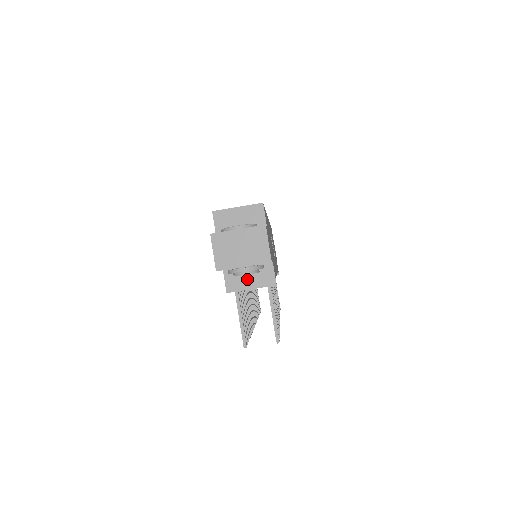
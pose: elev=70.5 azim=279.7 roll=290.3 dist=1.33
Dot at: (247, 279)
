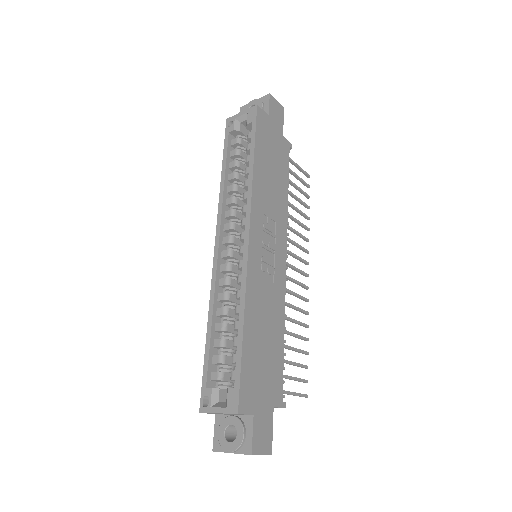
Dot at: occluded
